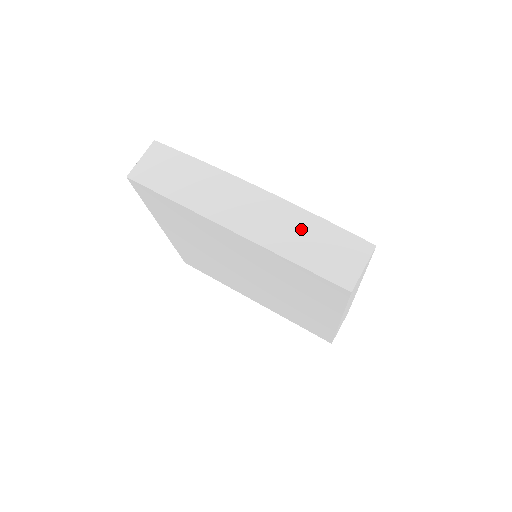
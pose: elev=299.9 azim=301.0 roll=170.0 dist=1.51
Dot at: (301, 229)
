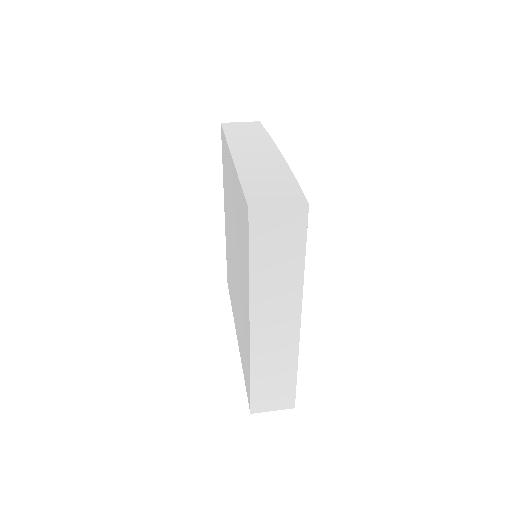
Dot at: (273, 174)
